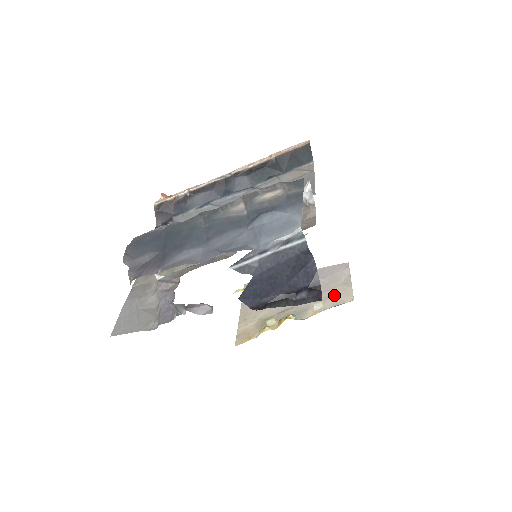
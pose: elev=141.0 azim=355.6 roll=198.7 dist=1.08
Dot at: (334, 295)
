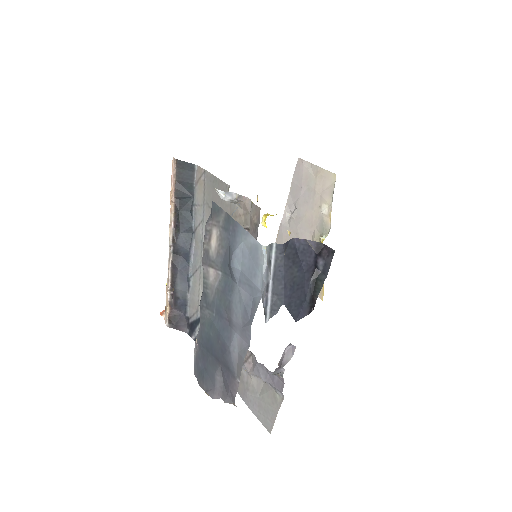
Dot at: (322, 189)
